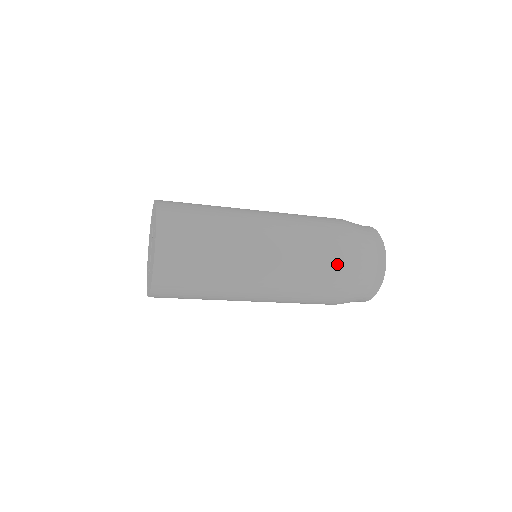
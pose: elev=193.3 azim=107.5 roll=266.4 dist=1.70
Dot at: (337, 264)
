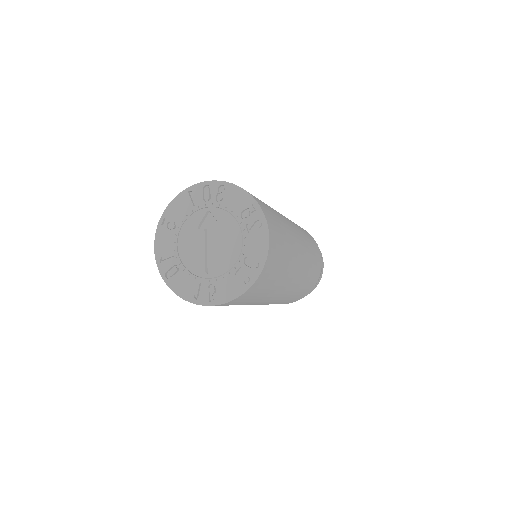
Dot at: (318, 260)
